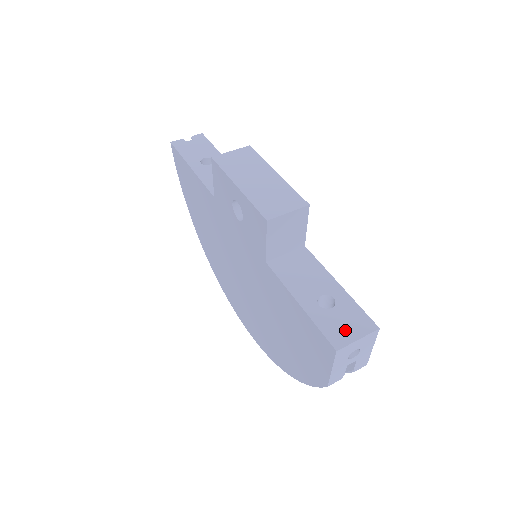
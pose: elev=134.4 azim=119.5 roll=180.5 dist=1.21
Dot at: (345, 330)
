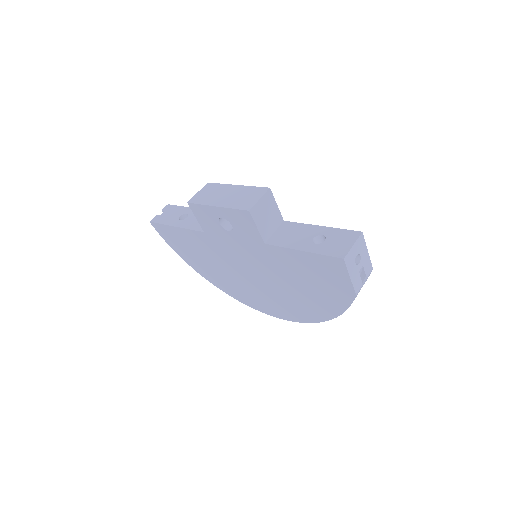
Dot at: (341, 246)
